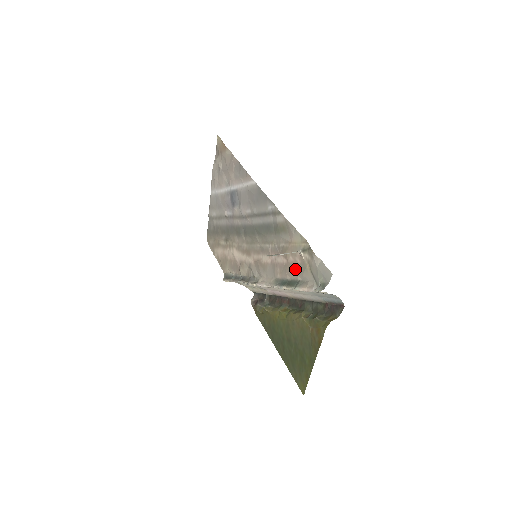
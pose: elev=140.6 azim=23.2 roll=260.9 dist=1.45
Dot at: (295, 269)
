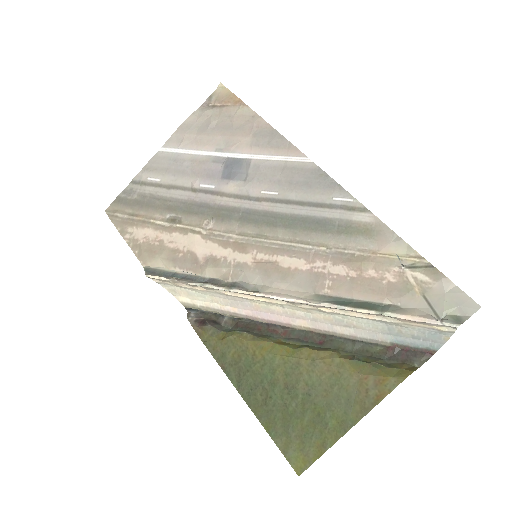
Dot at: (381, 288)
